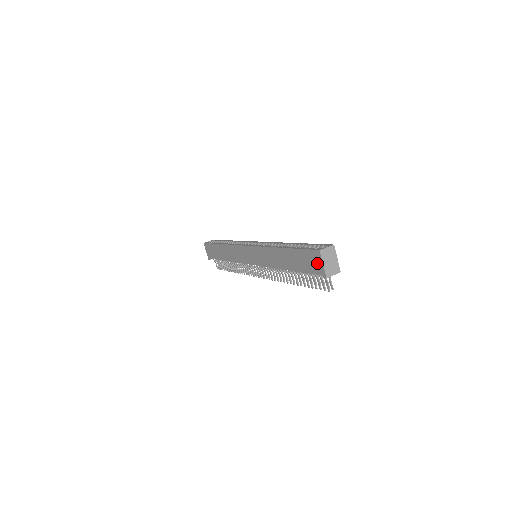
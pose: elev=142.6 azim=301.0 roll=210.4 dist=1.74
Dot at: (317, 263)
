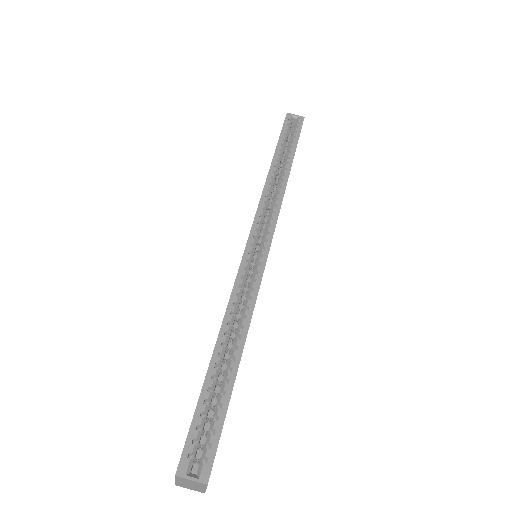
Dot at: occluded
